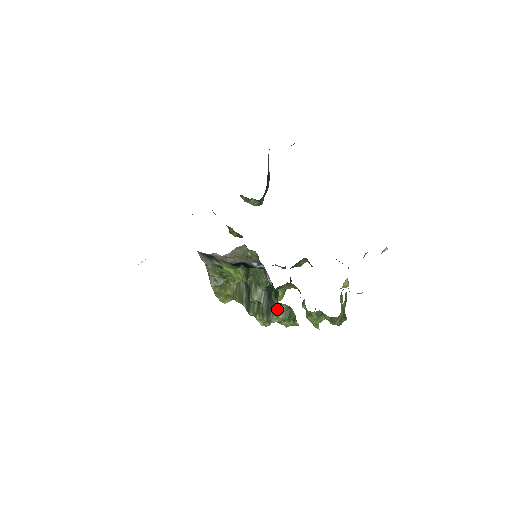
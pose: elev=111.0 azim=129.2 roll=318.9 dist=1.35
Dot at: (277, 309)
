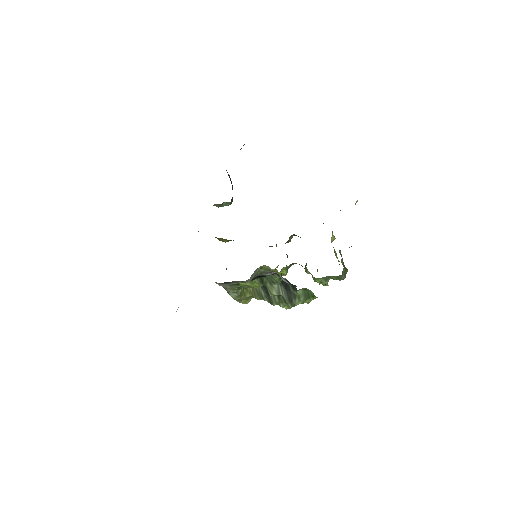
Dot at: (296, 295)
